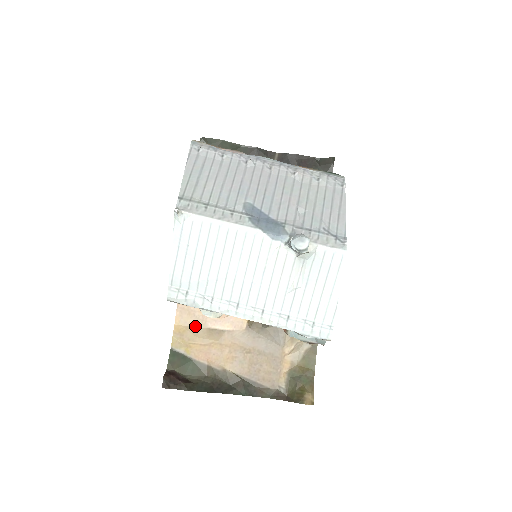
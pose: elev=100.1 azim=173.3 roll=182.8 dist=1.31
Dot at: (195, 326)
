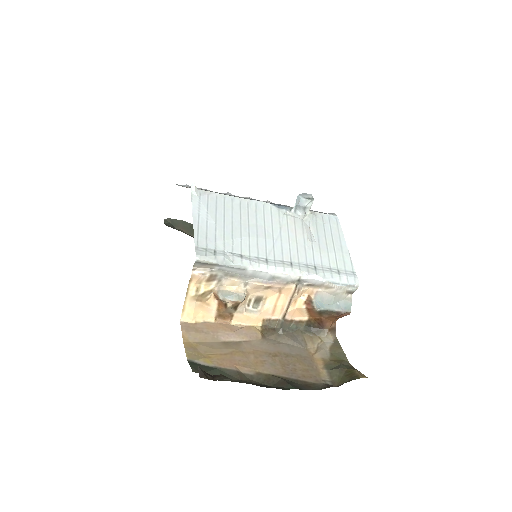
Dot at: (207, 341)
